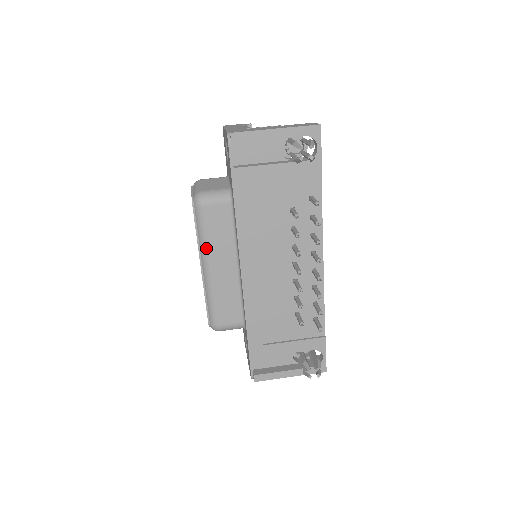
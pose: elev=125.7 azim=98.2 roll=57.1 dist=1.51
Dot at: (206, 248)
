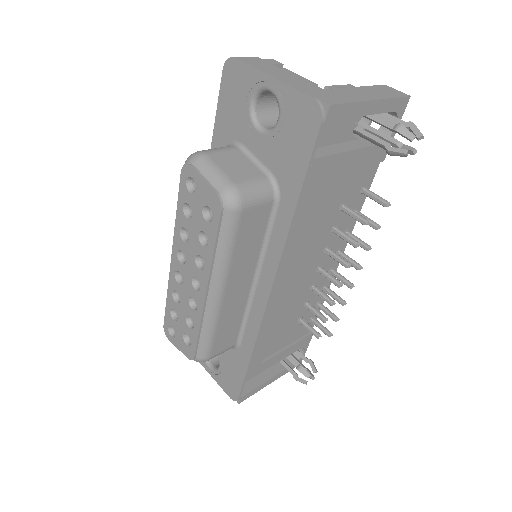
Dot at: (226, 268)
